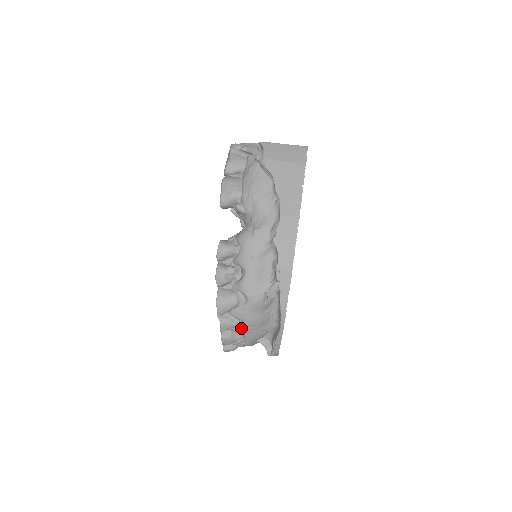
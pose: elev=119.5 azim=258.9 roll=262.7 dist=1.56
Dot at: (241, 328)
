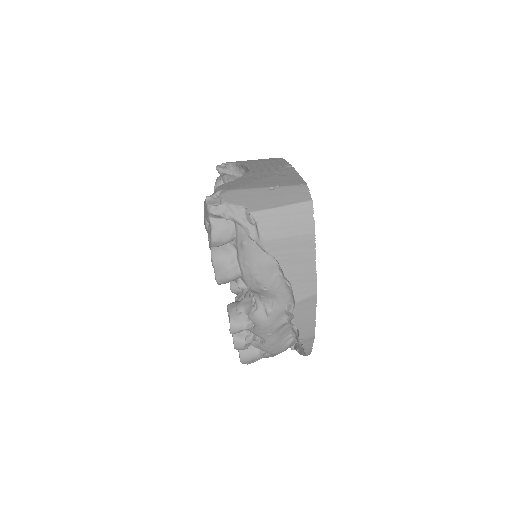
Dot at: occluded
